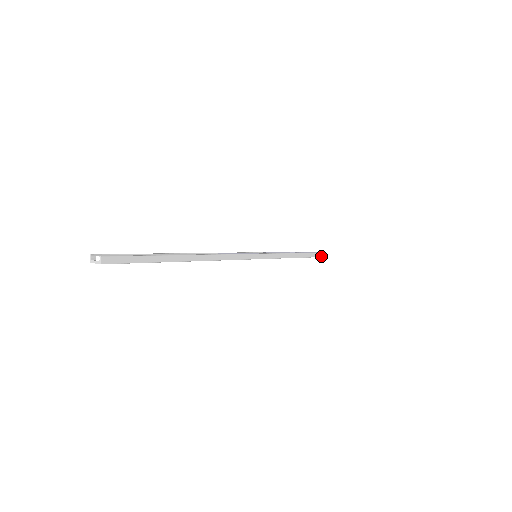
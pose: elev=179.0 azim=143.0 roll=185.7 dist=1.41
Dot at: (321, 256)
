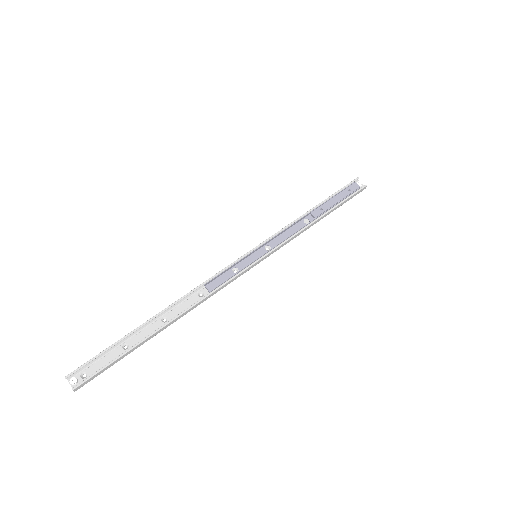
Dot at: (358, 193)
